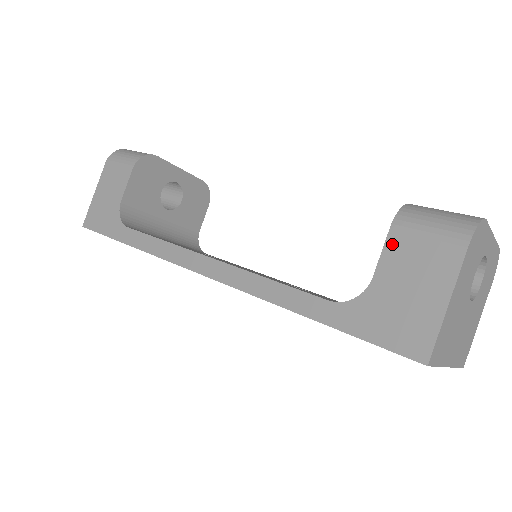
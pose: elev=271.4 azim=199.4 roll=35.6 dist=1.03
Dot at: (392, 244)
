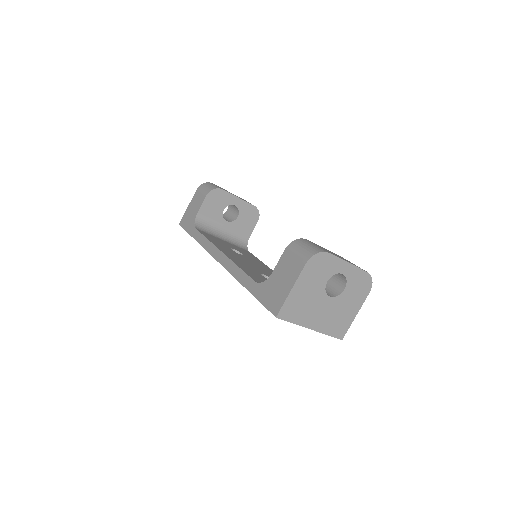
Dot at: (283, 257)
